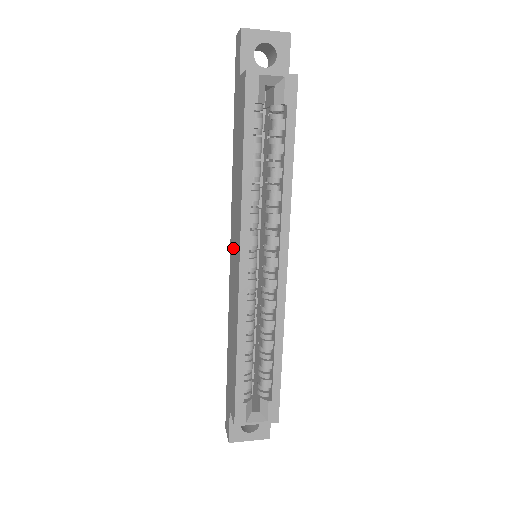
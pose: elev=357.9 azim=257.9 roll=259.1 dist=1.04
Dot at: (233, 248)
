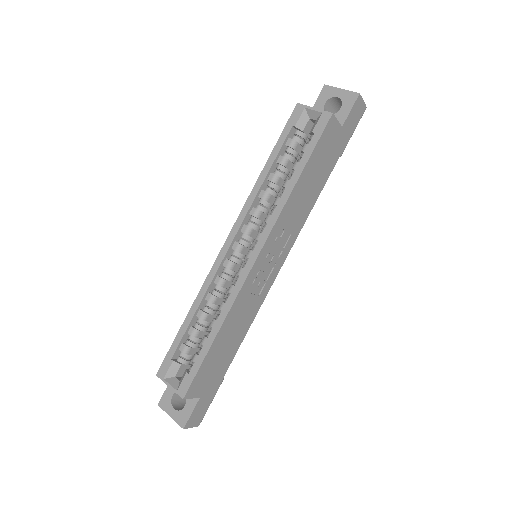
Dot at: occluded
